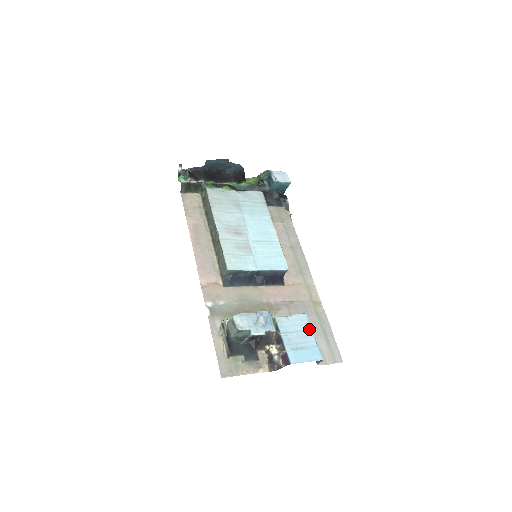
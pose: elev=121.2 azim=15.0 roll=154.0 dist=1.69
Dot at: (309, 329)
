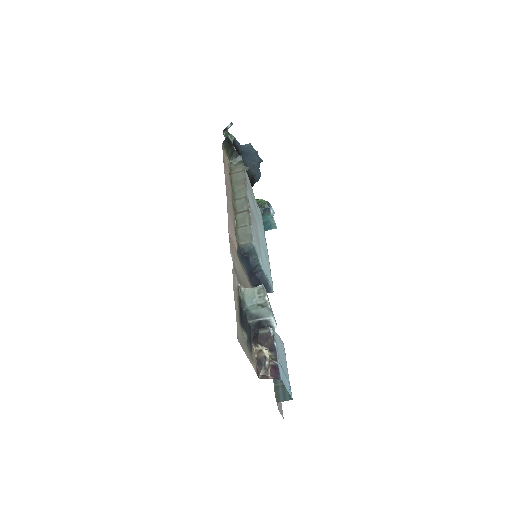
Dot at: occluded
